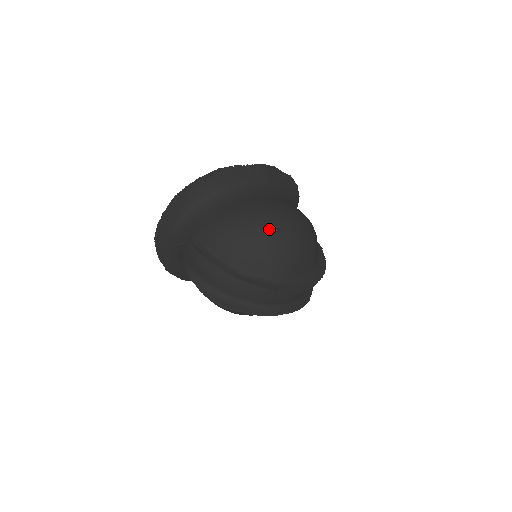
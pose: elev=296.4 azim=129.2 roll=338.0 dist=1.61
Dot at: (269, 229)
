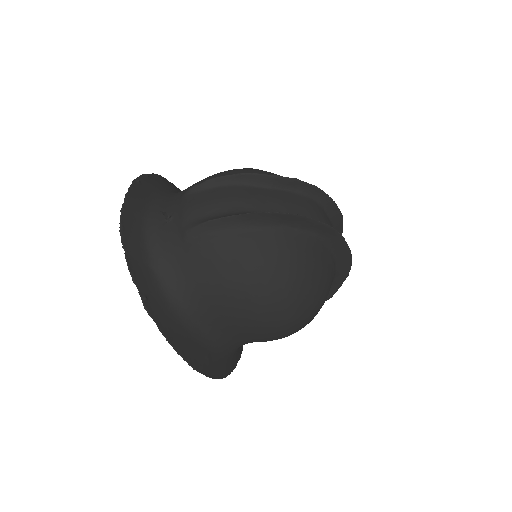
Dot at: occluded
